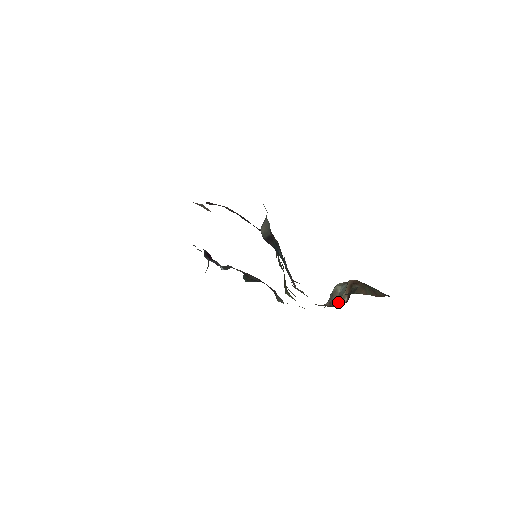
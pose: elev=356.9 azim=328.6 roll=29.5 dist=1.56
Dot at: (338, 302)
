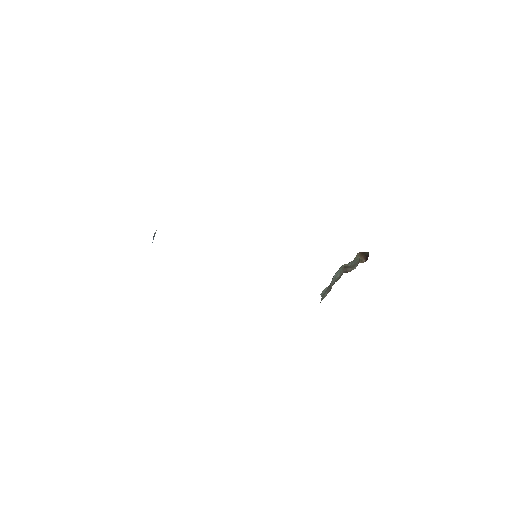
Dot at: (359, 262)
